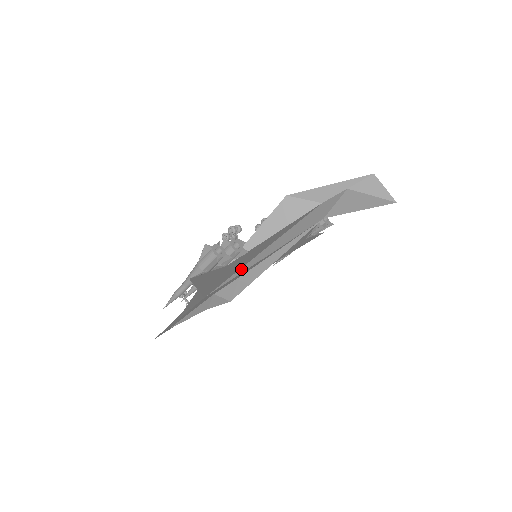
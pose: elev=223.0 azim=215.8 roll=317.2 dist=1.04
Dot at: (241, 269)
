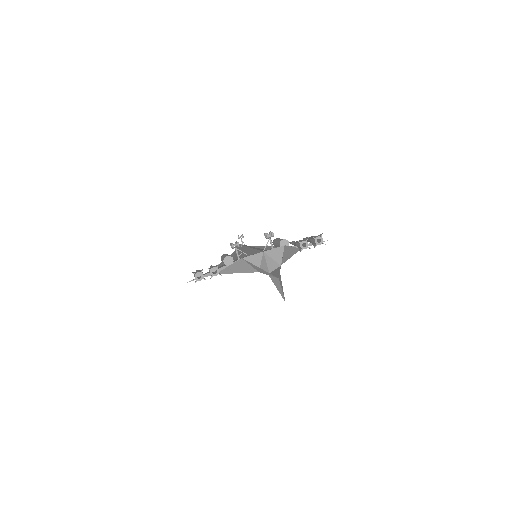
Dot at: occluded
